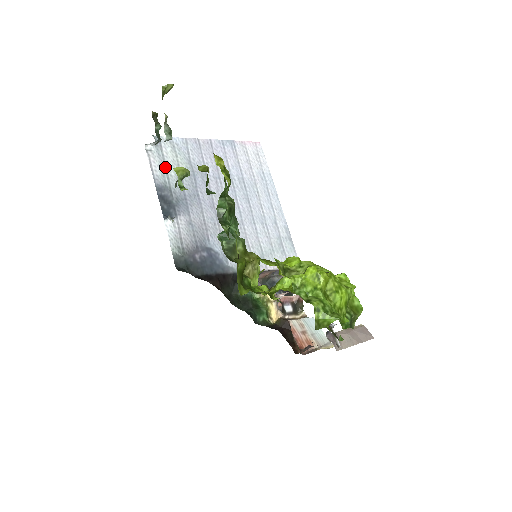
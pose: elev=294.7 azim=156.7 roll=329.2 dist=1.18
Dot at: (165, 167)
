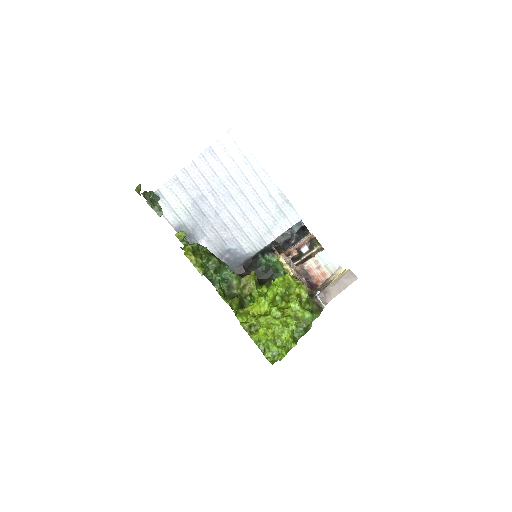
Dot at: (173, 211)
